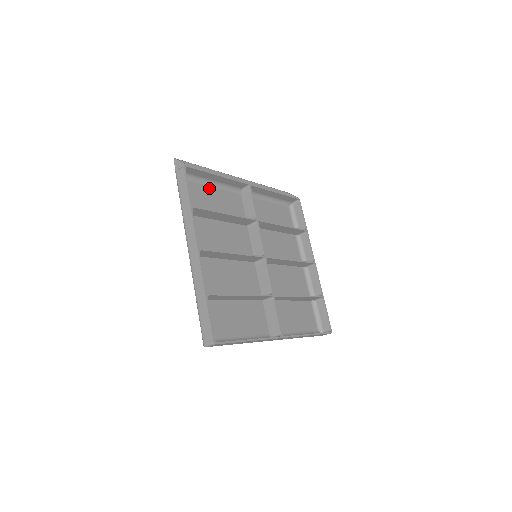
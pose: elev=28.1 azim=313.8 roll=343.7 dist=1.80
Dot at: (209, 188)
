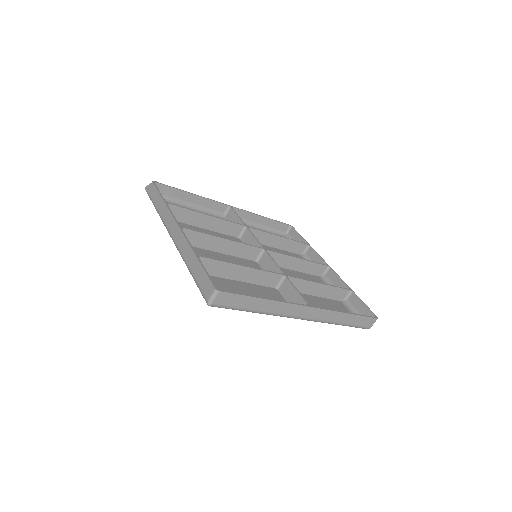
Dot at: occluded
